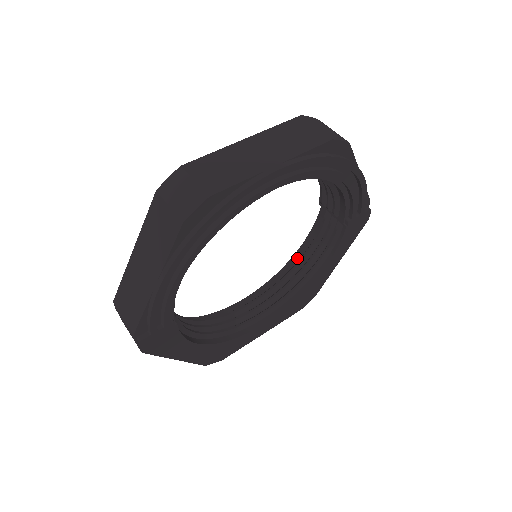
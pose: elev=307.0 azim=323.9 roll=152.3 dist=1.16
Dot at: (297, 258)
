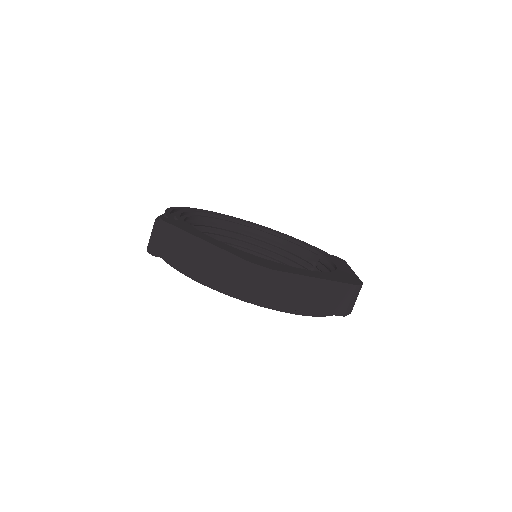
Dot at: (277, 240)
